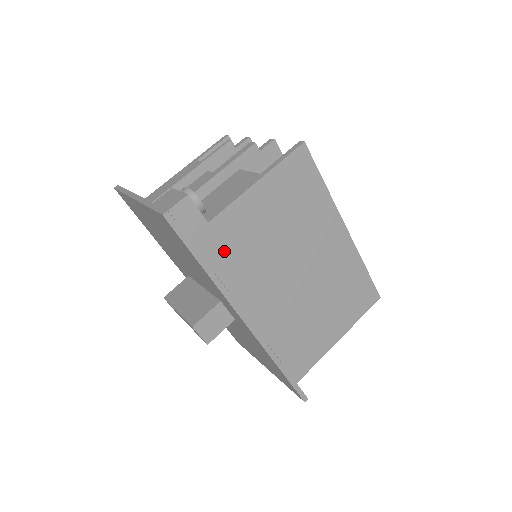
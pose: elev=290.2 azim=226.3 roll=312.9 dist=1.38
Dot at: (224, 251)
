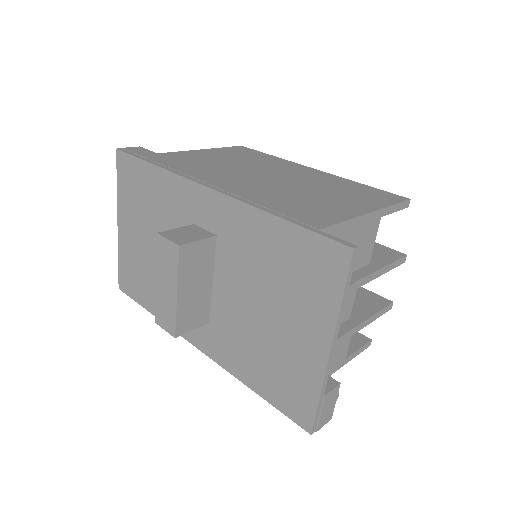
Dot at: (175, 162)
